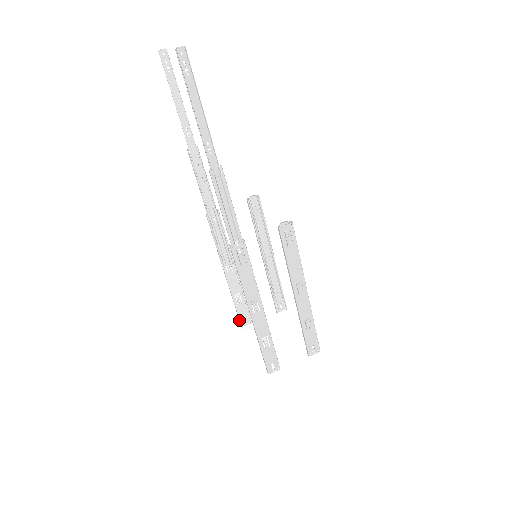
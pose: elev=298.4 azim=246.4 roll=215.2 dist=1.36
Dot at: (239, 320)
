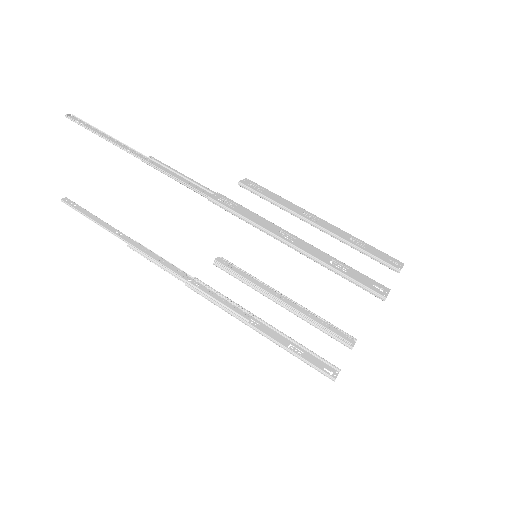
Dot at: (321, 372)
